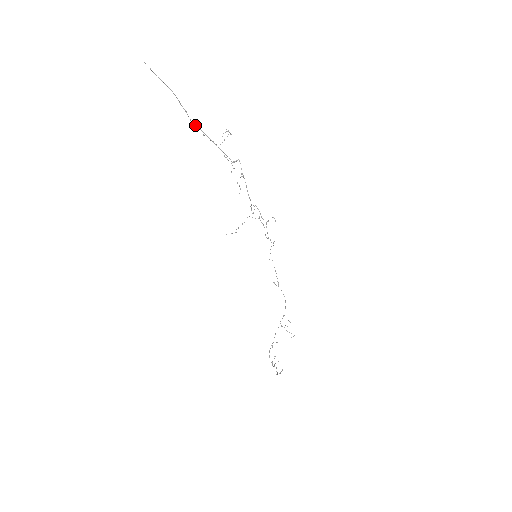
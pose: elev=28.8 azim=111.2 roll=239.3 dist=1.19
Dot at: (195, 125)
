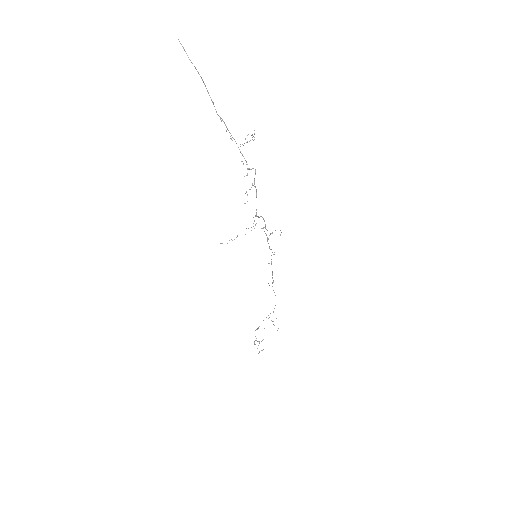
Dot at: (220, 118)
